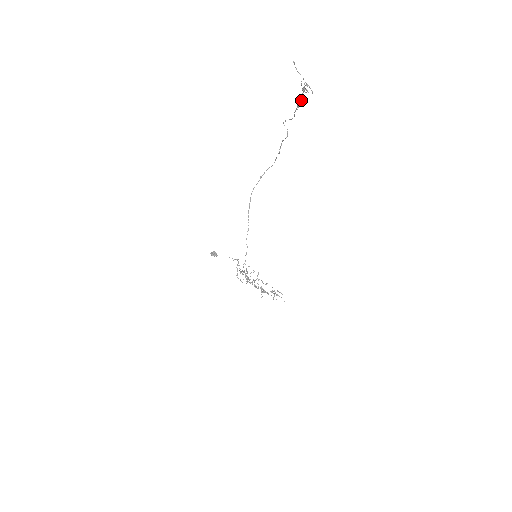
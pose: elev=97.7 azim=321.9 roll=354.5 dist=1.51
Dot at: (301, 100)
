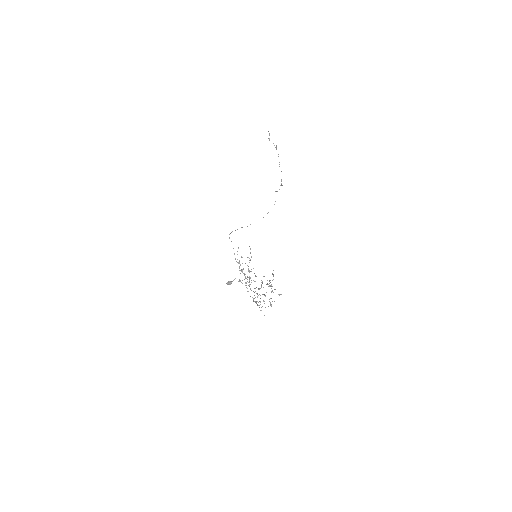
Dot at: occluded
